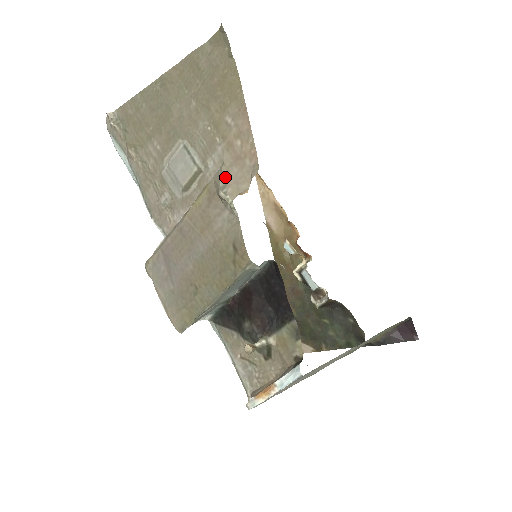
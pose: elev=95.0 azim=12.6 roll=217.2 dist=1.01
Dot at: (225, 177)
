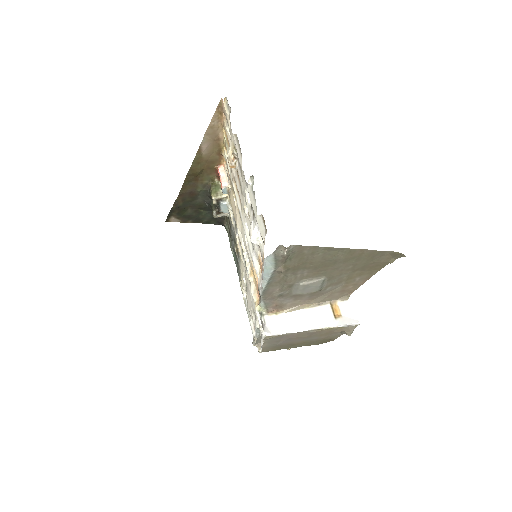
Dot at: occluded
